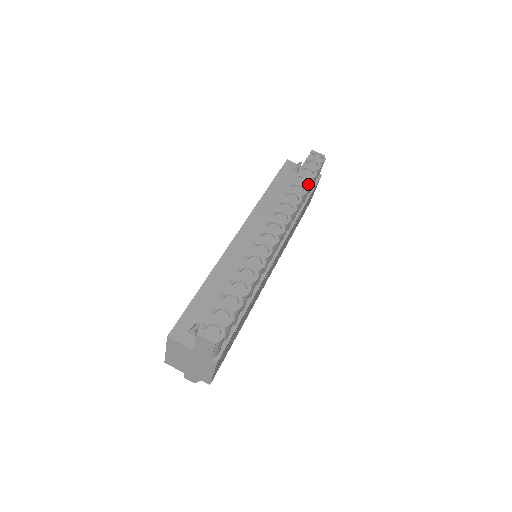
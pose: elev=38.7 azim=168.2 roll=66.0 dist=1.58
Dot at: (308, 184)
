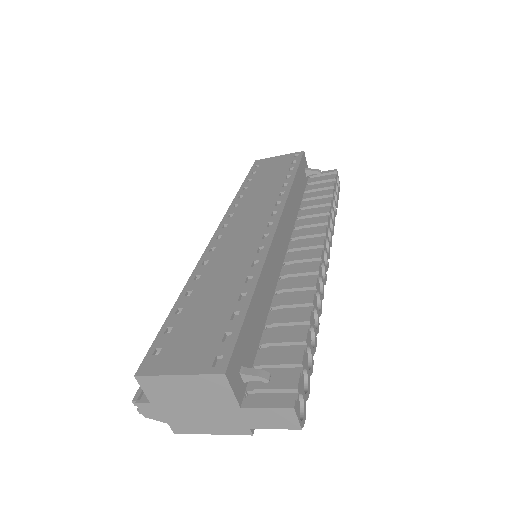
Dot at: (336, 213)
